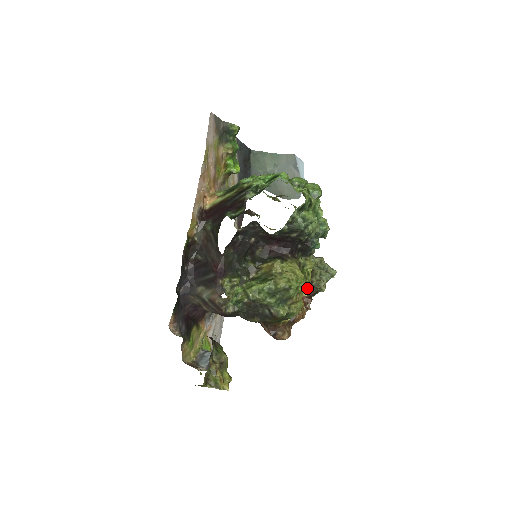
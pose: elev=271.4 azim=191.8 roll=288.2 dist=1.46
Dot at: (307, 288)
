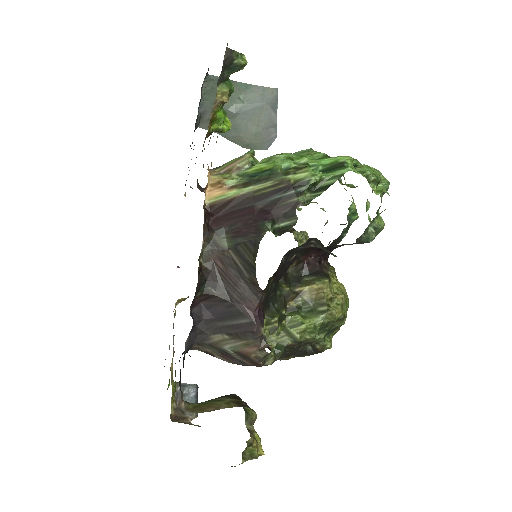
Dot at: occluded
